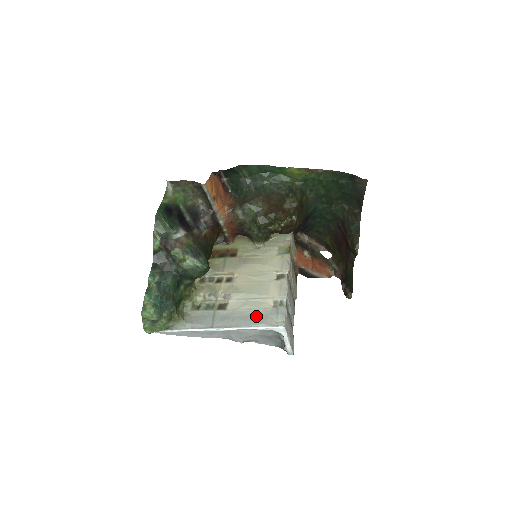
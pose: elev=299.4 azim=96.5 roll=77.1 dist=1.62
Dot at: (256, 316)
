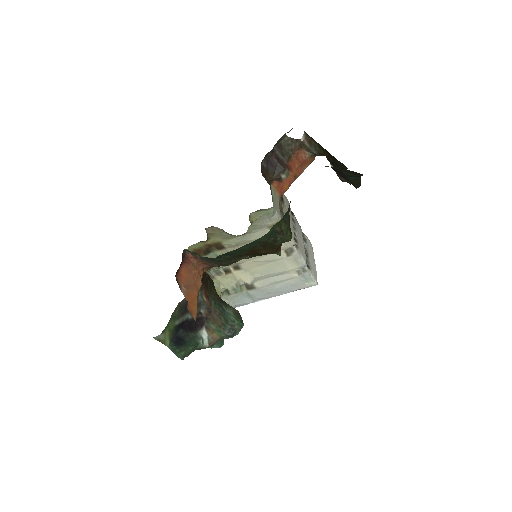
Dot at: (288, 286)
